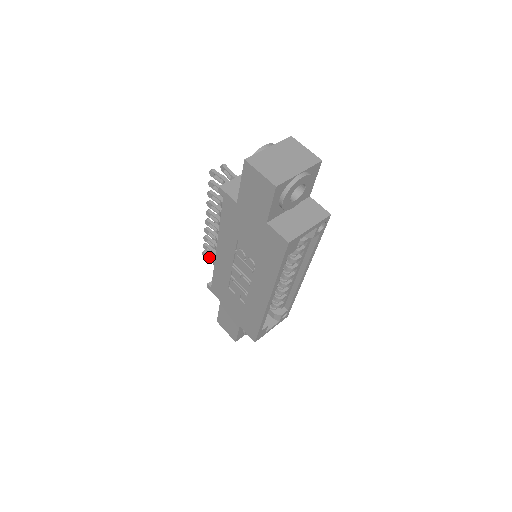
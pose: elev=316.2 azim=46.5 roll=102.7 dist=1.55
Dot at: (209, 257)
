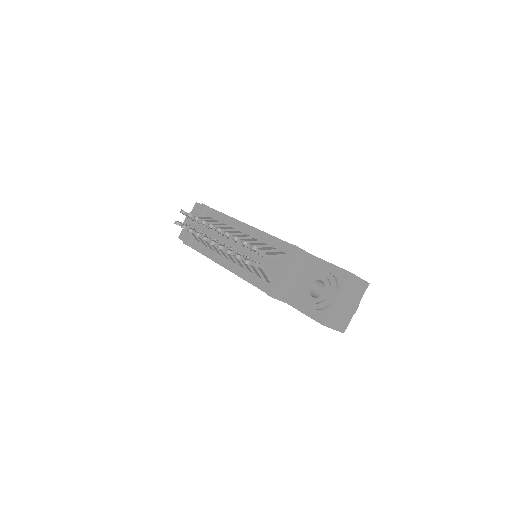
Dot at: occluded
